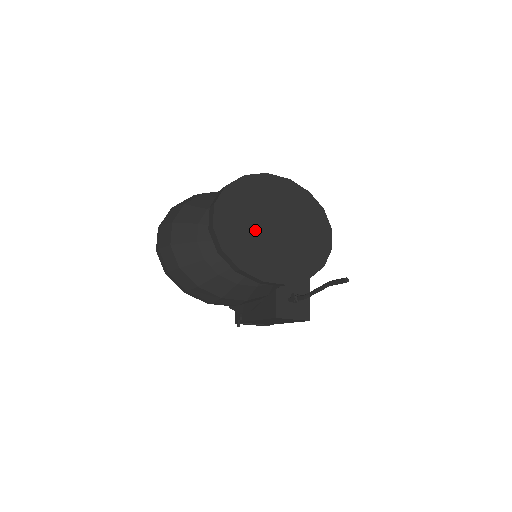
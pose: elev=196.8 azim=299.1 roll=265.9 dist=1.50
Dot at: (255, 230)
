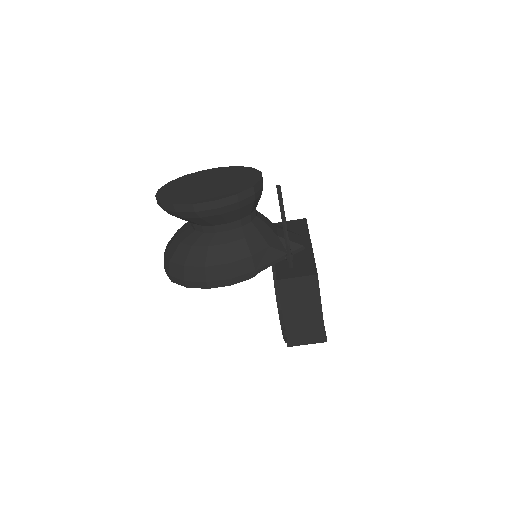
Dot at: (189, 189)
